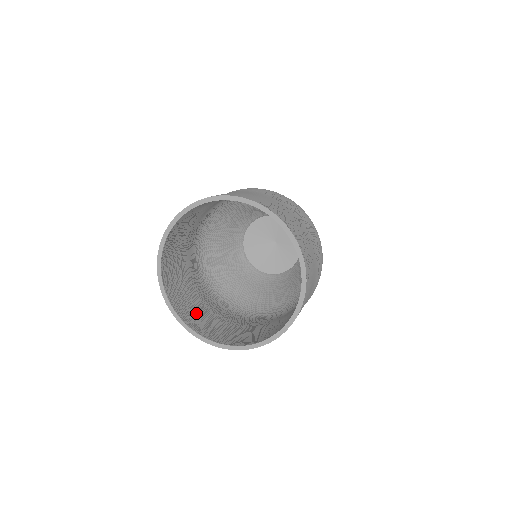
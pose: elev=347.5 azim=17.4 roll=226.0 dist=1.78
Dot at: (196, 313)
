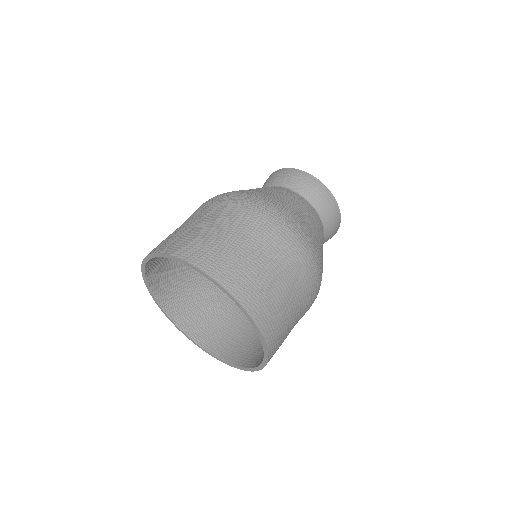
Dot at: (186, 299)
